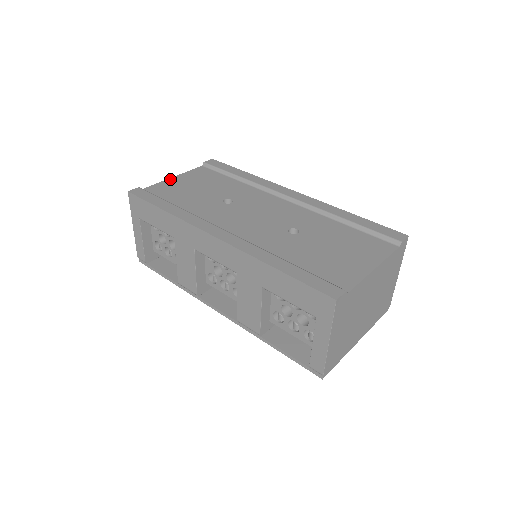
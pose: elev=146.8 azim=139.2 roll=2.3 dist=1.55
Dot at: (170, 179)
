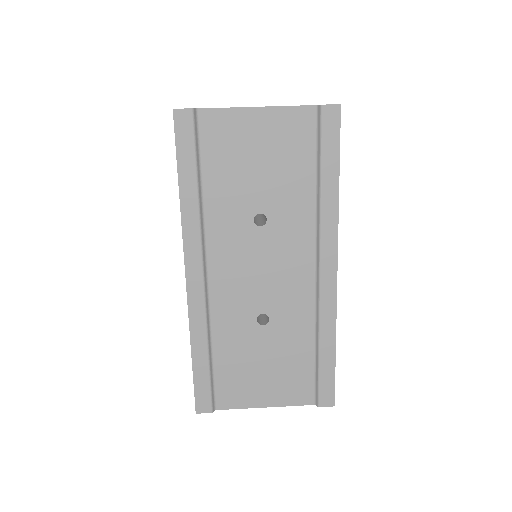
Dot at: (248, 110)
